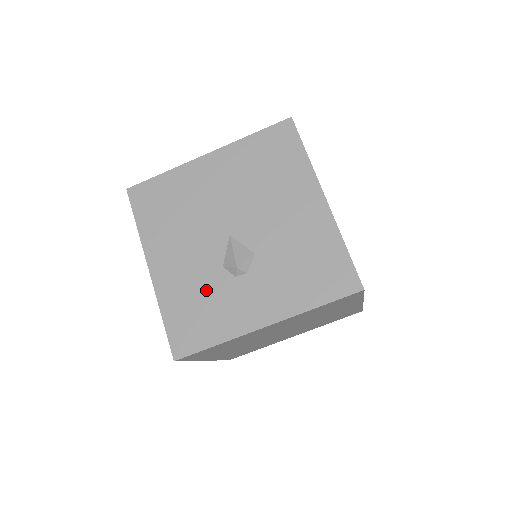
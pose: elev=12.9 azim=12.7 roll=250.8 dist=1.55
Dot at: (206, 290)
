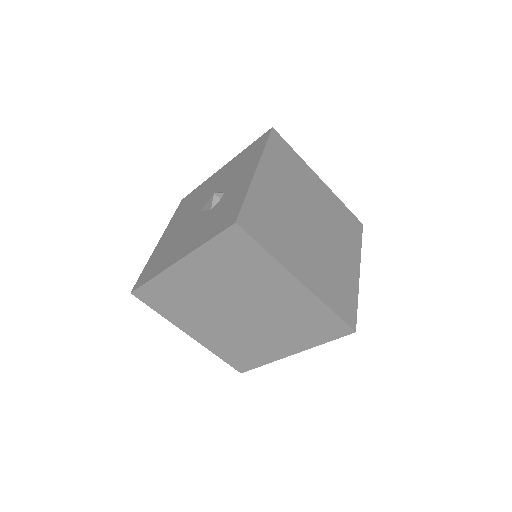
Dot at: (214, 215)
